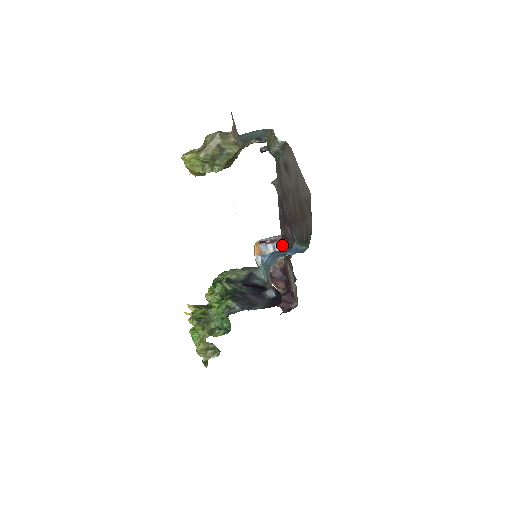
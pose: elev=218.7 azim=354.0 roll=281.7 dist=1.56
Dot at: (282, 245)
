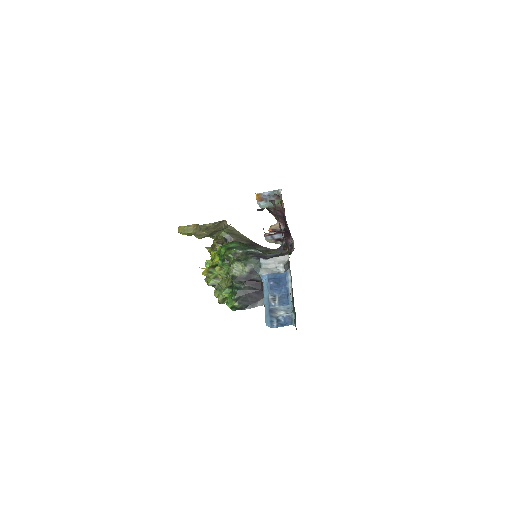
Dot at: (280, 235)
